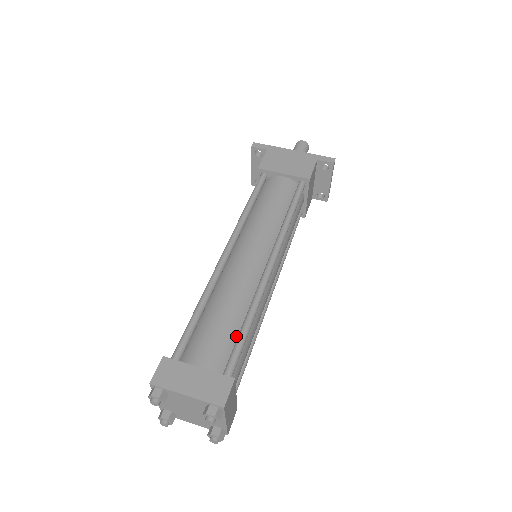
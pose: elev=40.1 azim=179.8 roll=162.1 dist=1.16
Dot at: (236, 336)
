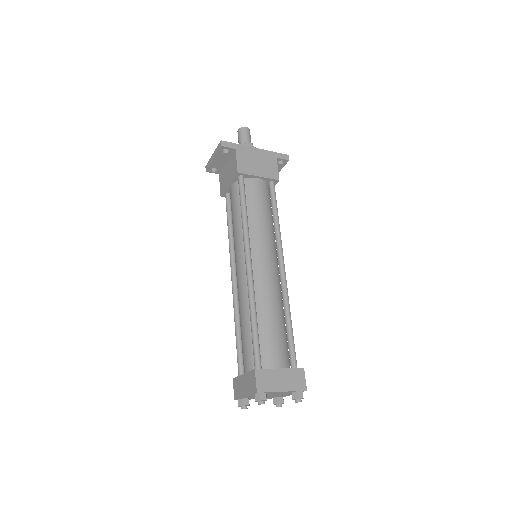
Dot at: (285, 335)
